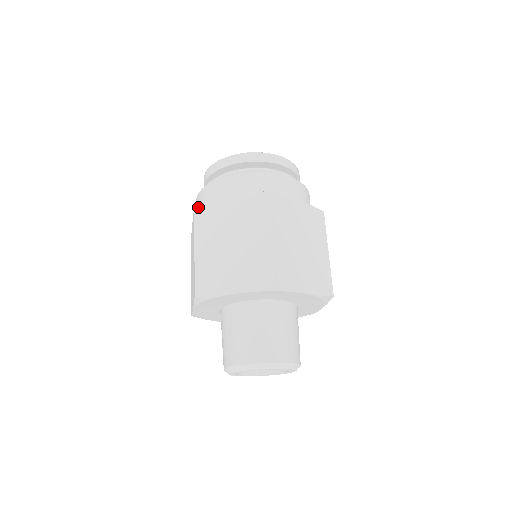
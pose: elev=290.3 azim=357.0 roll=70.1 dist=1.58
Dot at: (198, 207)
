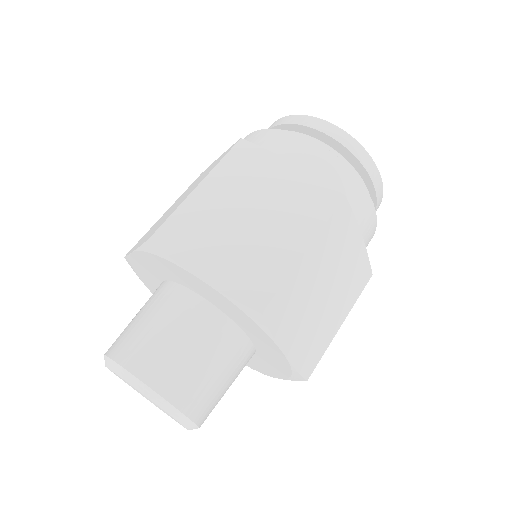
Dot at: (246, 141)
